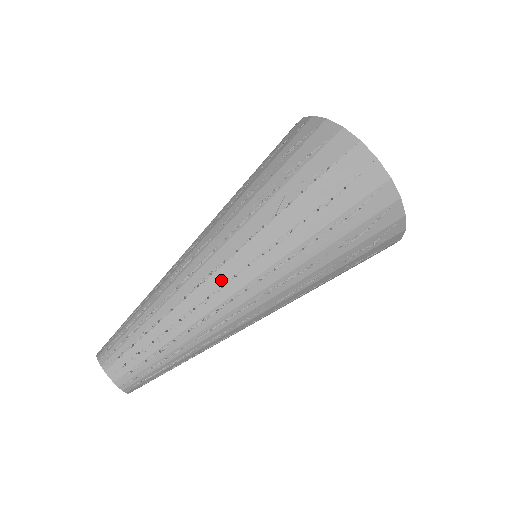
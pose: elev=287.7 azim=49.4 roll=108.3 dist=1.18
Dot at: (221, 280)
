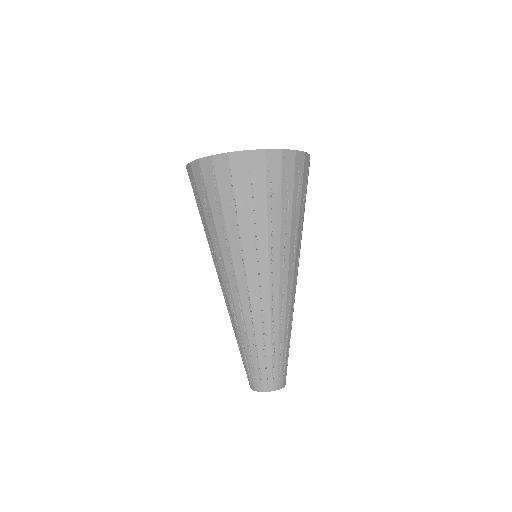
Dot at: (256, 296)
